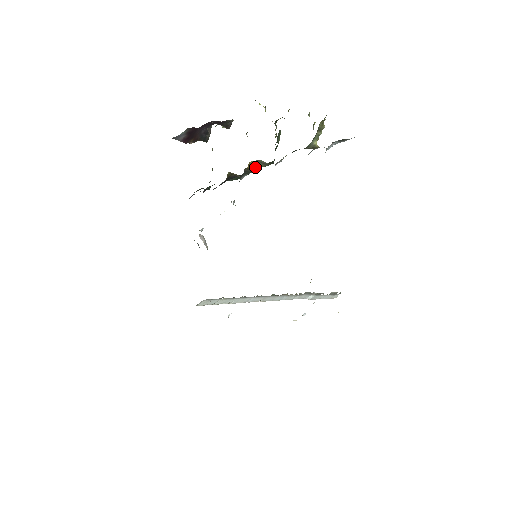
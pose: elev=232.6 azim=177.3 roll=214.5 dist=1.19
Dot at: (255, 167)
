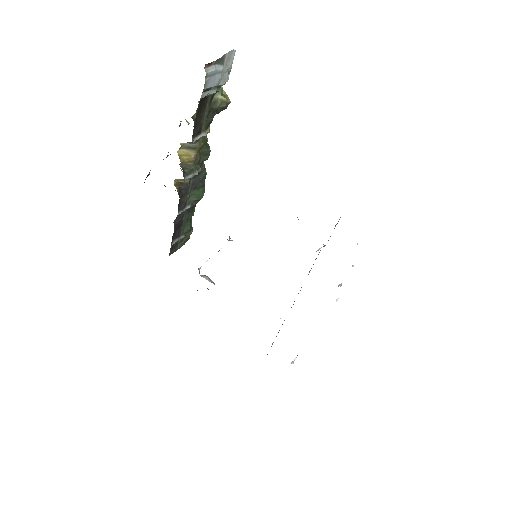
Dot at: (189, 158)
